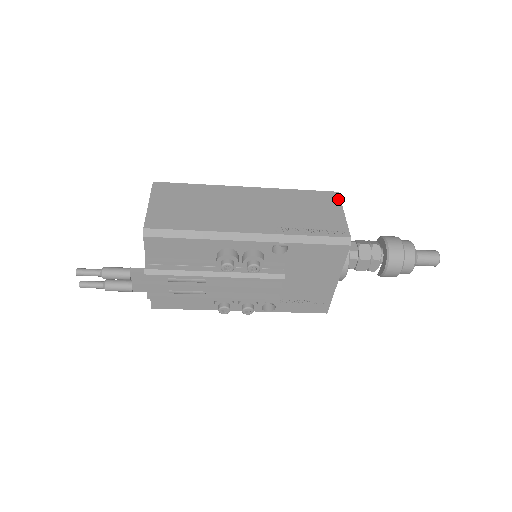
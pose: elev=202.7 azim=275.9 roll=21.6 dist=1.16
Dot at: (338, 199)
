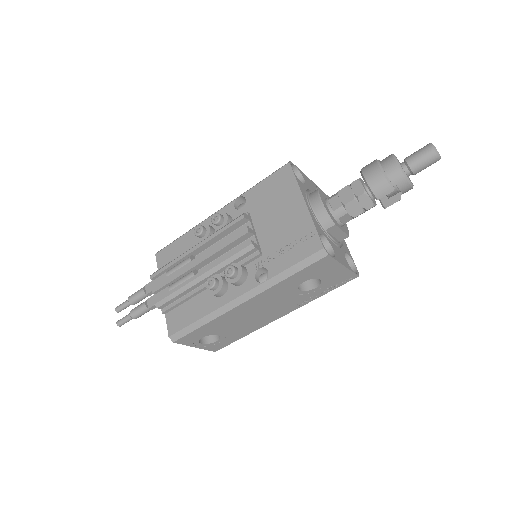
Dot at: occluded
